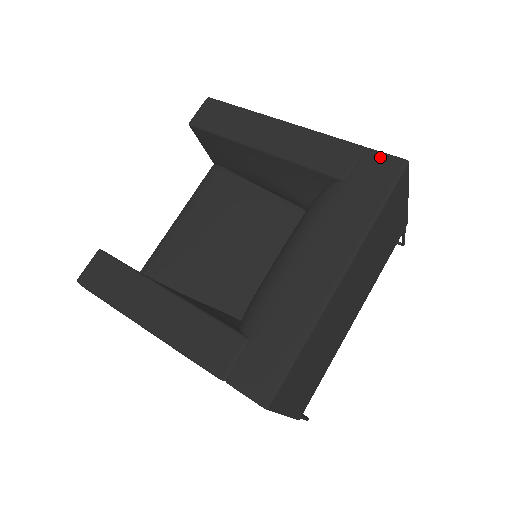
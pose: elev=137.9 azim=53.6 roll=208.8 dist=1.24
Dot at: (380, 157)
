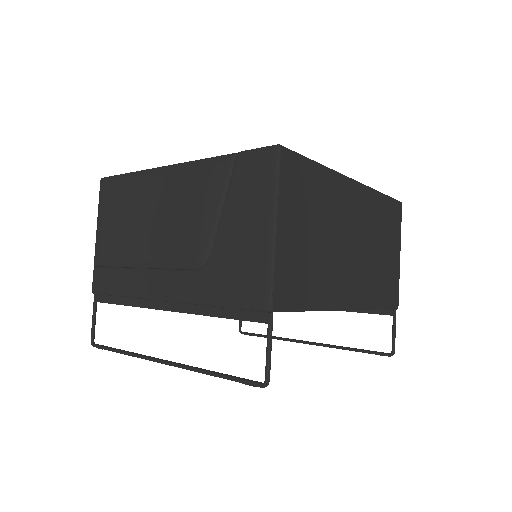
Dot at: occluded
